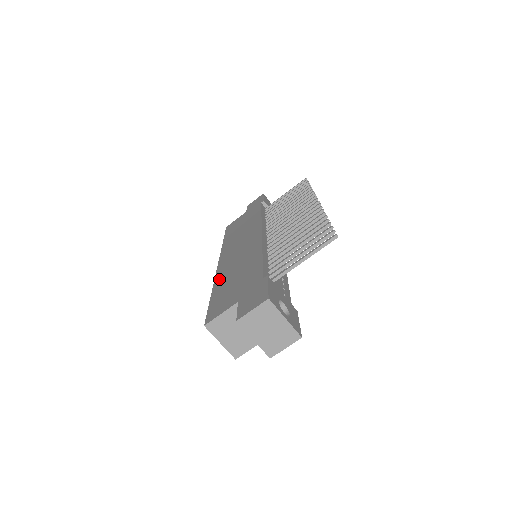
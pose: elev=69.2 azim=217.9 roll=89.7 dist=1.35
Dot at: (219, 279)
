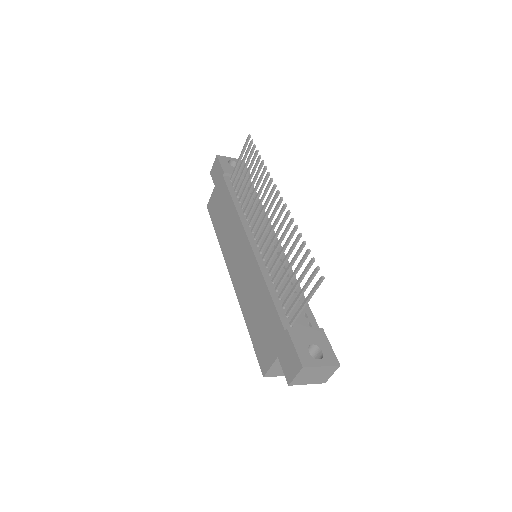
Dot at: (244, 308)
